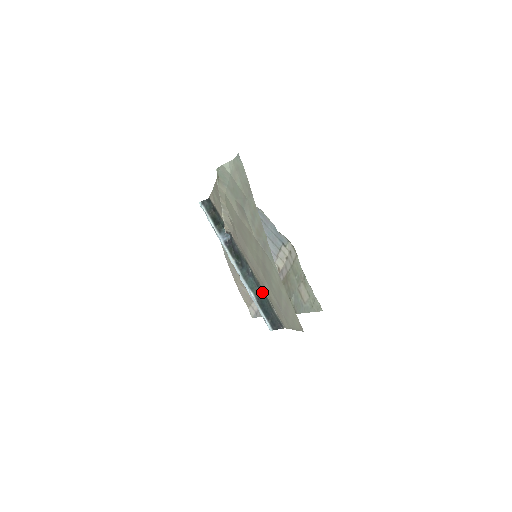
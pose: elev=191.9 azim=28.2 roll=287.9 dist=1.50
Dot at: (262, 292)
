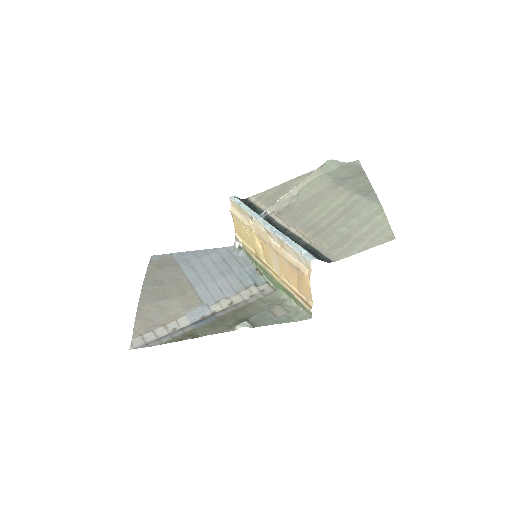
Dot at: (302, 244)
